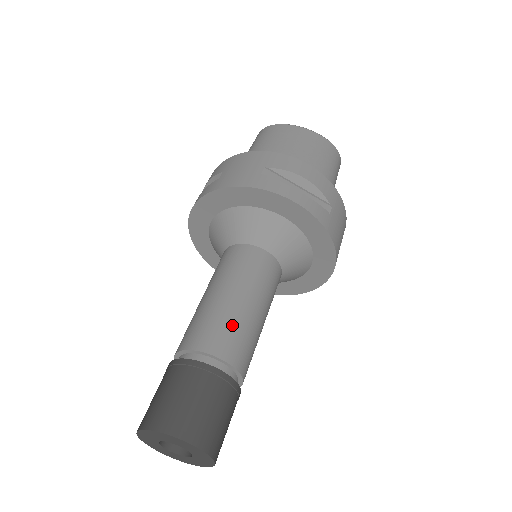
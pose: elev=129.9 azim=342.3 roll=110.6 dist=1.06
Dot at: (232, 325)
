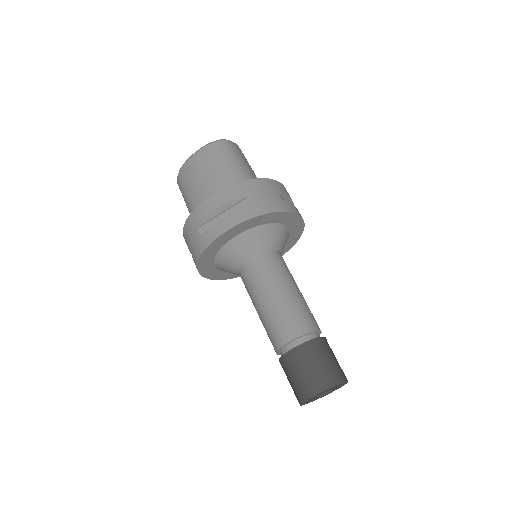
Dot at: (280, 318)
